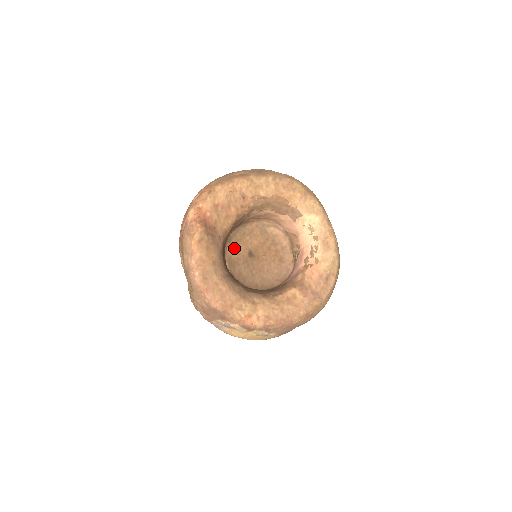
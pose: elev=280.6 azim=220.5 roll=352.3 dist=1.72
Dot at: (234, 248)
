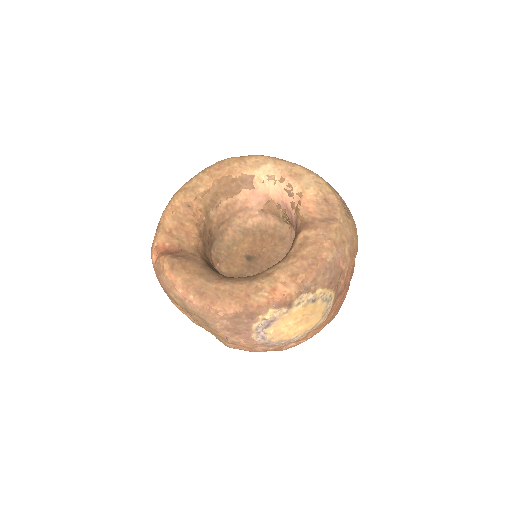
Dot at: (228, 265)
